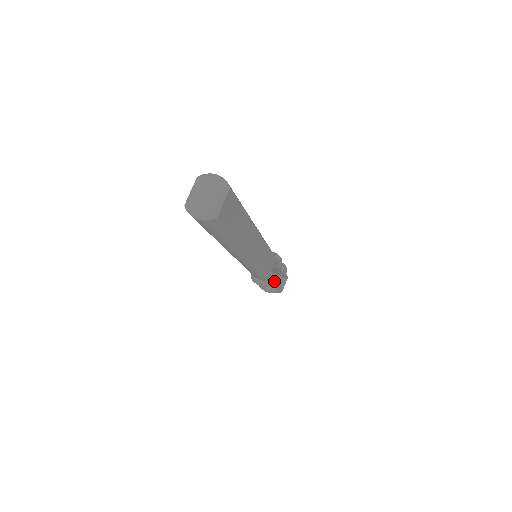
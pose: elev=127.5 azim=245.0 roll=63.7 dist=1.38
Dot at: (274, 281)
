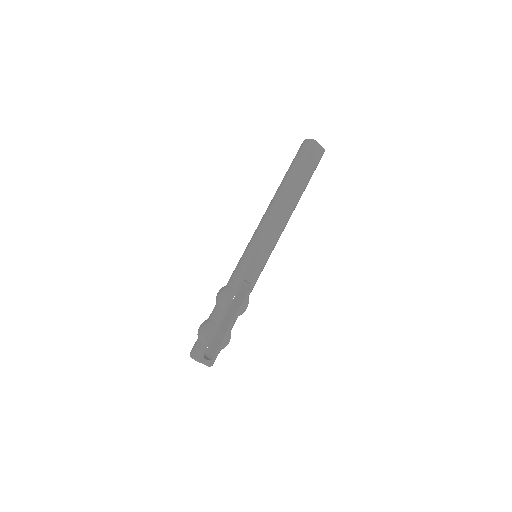
Dot at: (227, 306)
